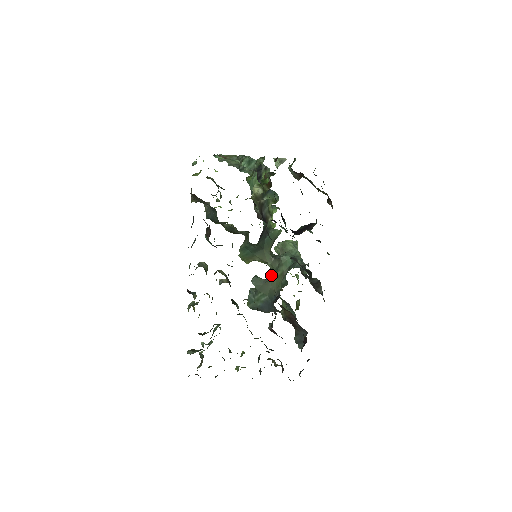
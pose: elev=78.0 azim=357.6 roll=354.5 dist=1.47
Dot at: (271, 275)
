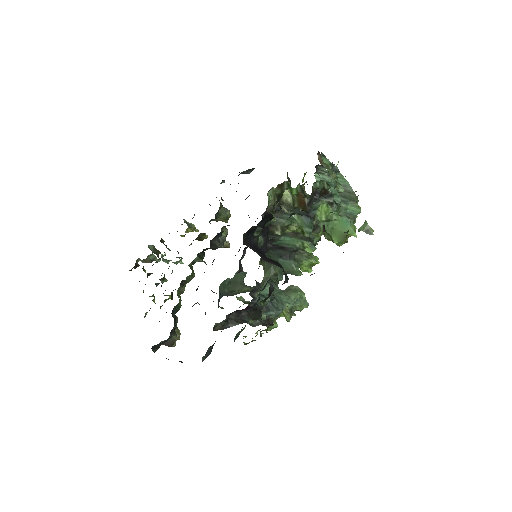
Dot at: occluded
